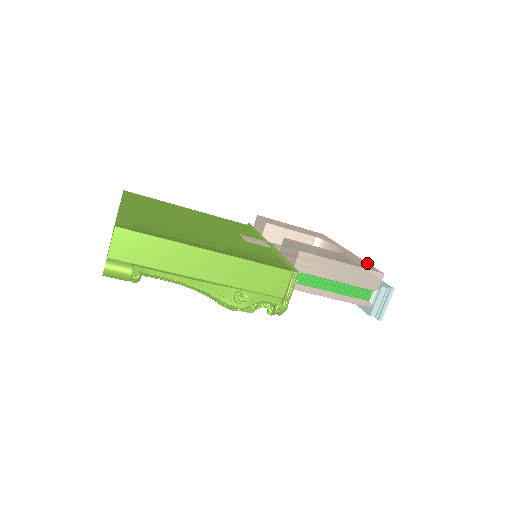
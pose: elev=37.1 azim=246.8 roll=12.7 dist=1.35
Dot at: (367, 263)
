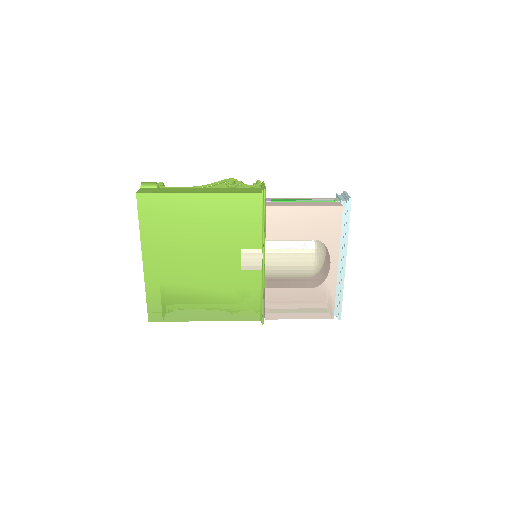
Dot at: (333, 299)
